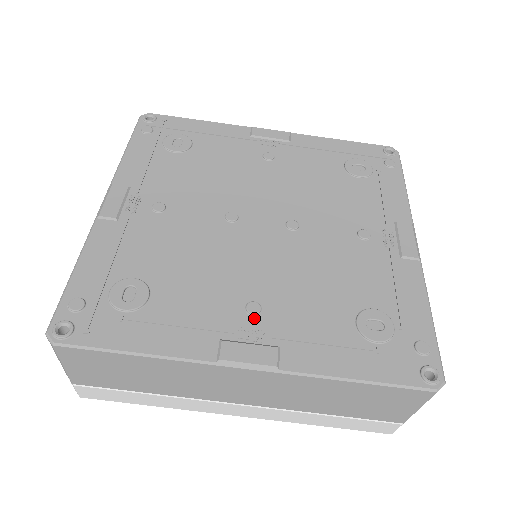
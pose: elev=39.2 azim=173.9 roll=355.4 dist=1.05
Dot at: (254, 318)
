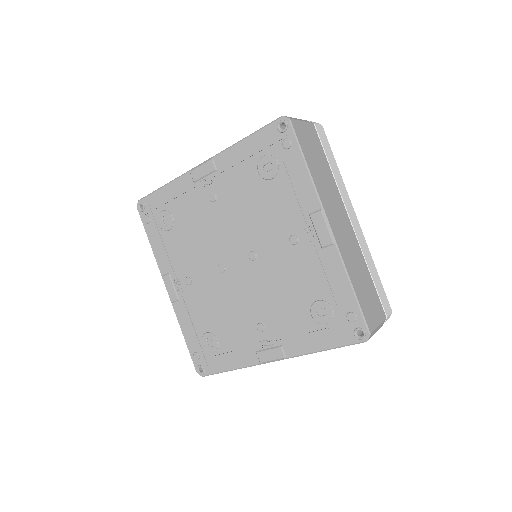
Dot at: (264, 333)
